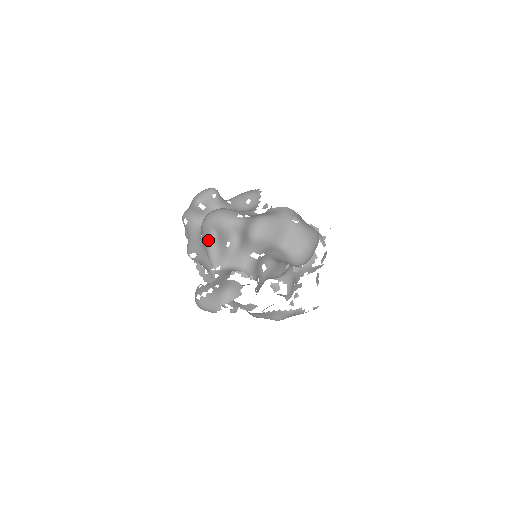
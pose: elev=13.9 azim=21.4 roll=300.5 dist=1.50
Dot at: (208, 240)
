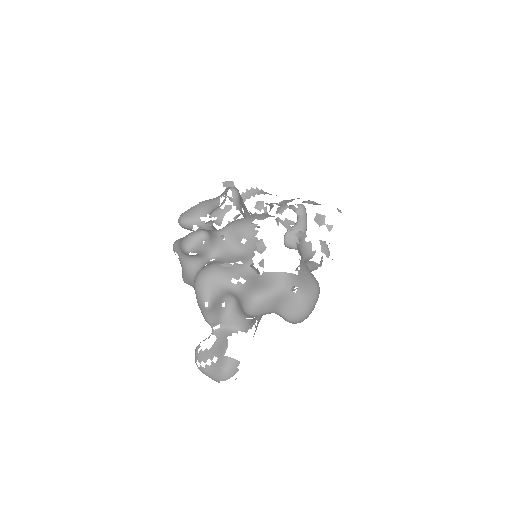
Dot at: (202, 309)
